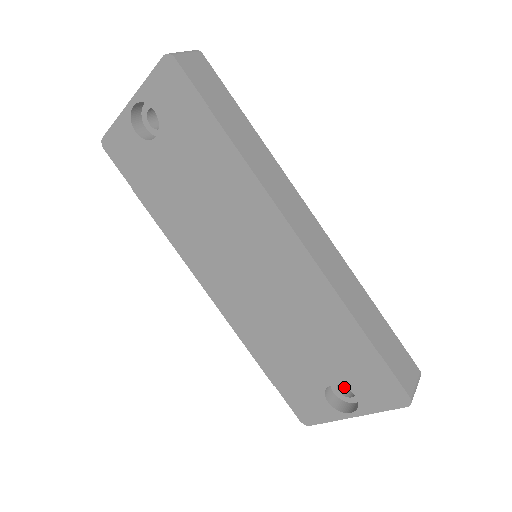
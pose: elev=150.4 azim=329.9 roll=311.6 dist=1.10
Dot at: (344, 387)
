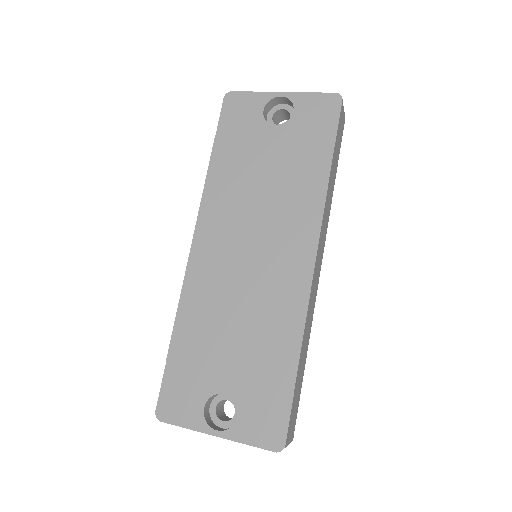
Dot at: (219, 410)
